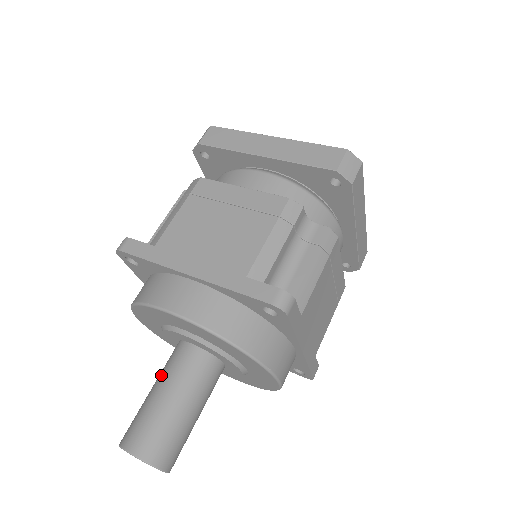
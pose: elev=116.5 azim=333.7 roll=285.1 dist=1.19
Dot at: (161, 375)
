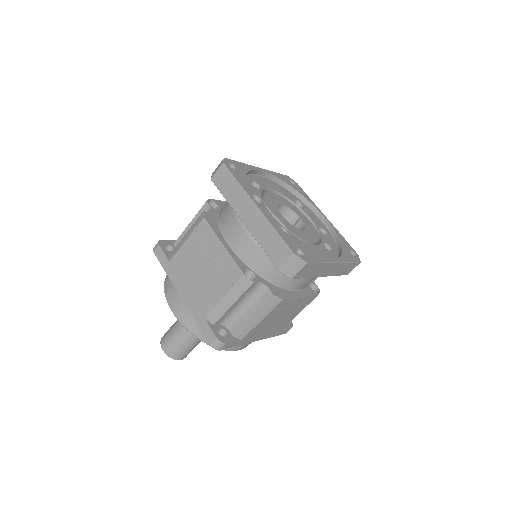
Dot at: occluded
